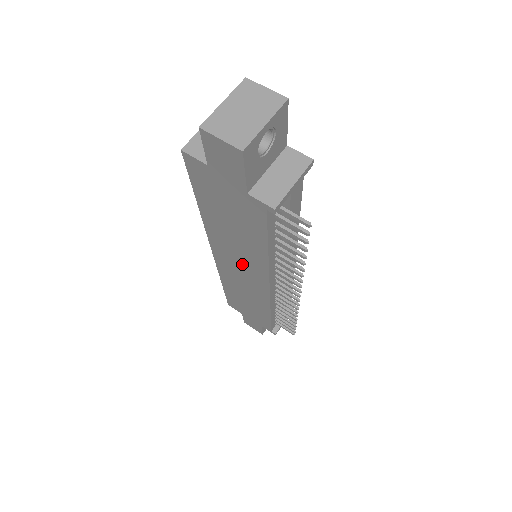
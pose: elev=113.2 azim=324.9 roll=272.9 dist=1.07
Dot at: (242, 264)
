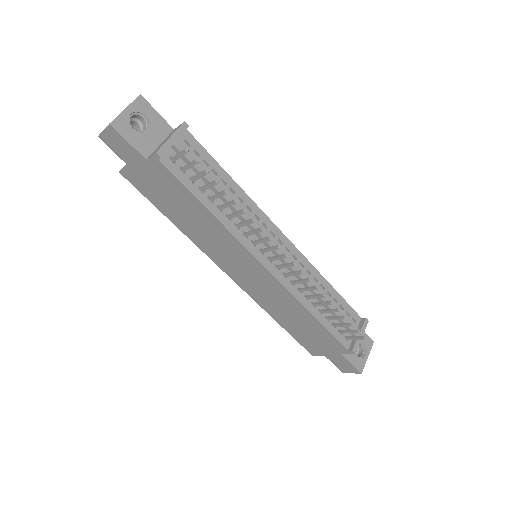
Dot at: (234, 258)
